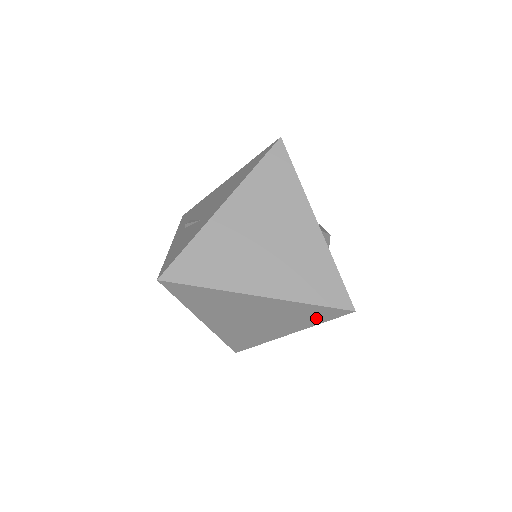
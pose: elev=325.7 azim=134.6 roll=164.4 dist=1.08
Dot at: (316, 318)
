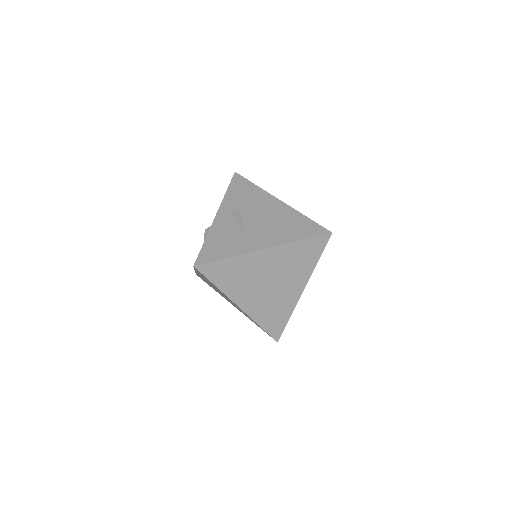
Dot at: (256, 324)
